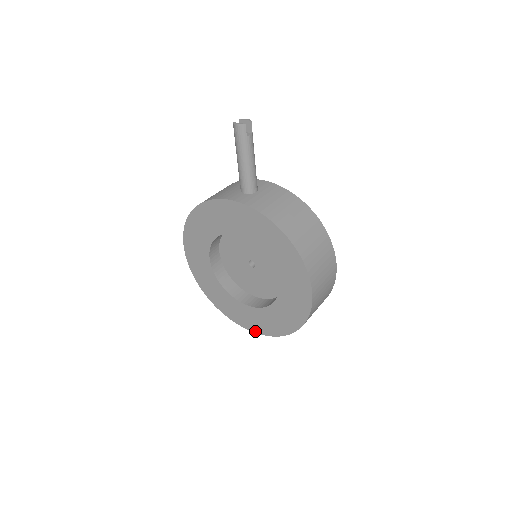
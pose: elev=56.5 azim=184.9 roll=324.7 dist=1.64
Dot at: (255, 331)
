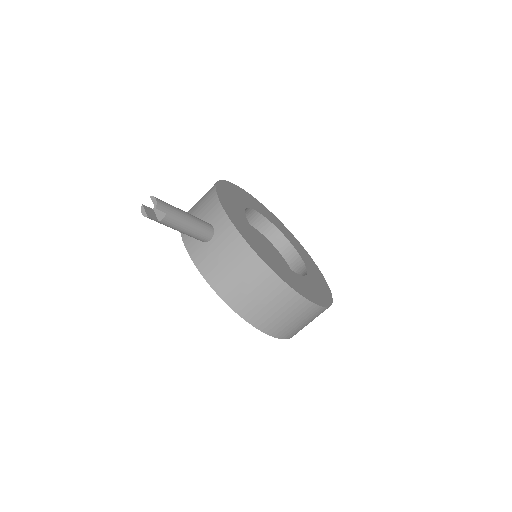
Dot at: occluded
